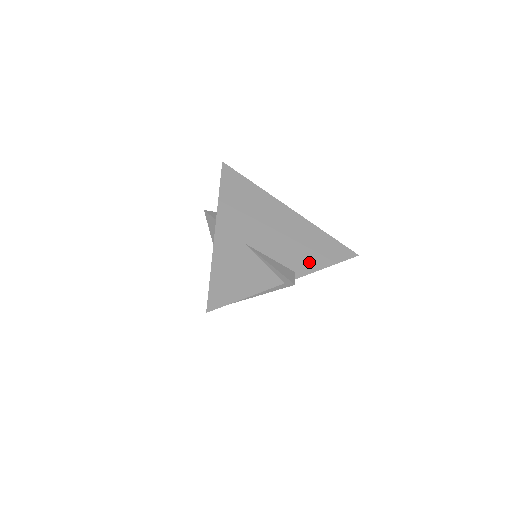
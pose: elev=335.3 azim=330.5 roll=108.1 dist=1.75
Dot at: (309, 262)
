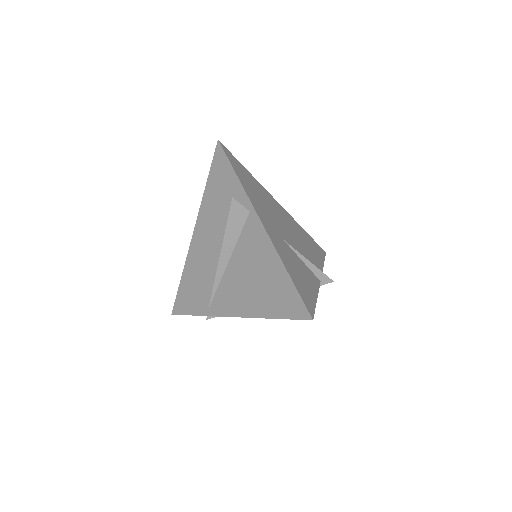
Dot at: (316, 259)
